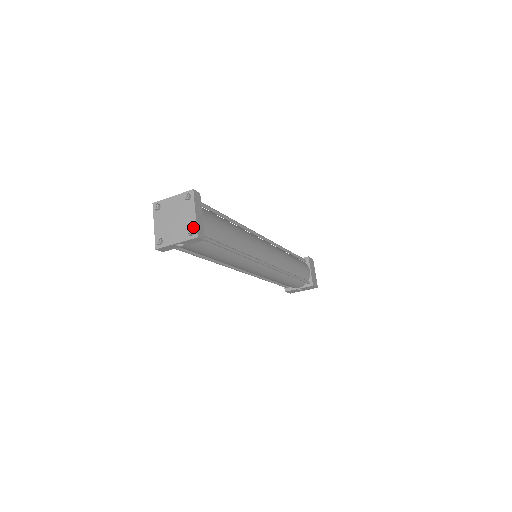
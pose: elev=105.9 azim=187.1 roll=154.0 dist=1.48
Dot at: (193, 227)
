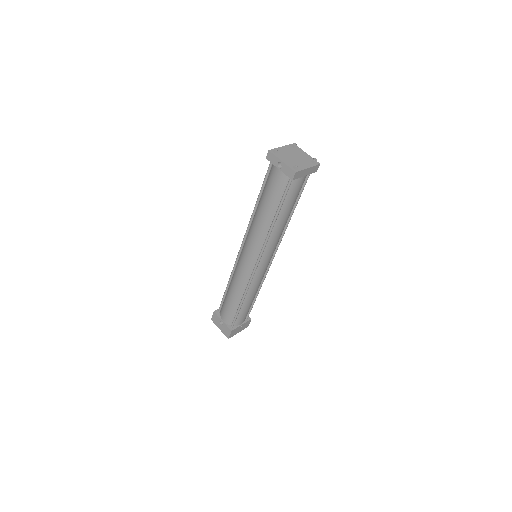
Dot at: (299, 168)
